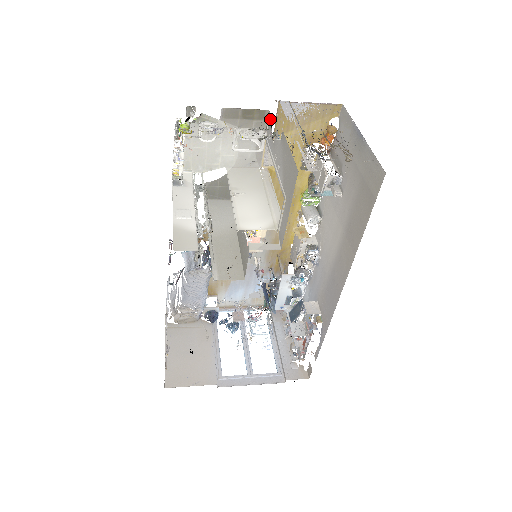
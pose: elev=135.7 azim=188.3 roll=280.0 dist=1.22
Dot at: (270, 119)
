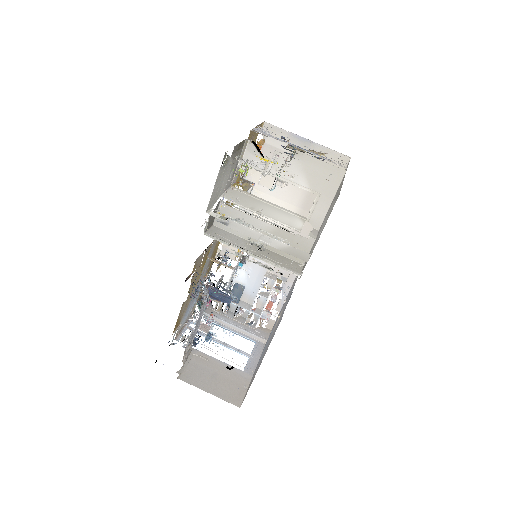
Dot at: (252, 145)
